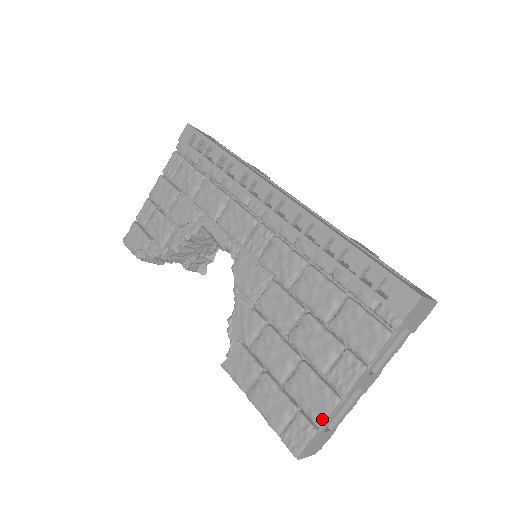
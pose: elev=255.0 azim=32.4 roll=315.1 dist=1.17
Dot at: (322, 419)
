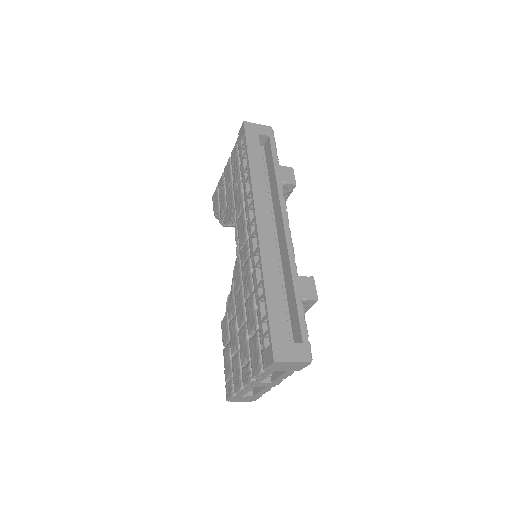
Dot at: (236, 391)
